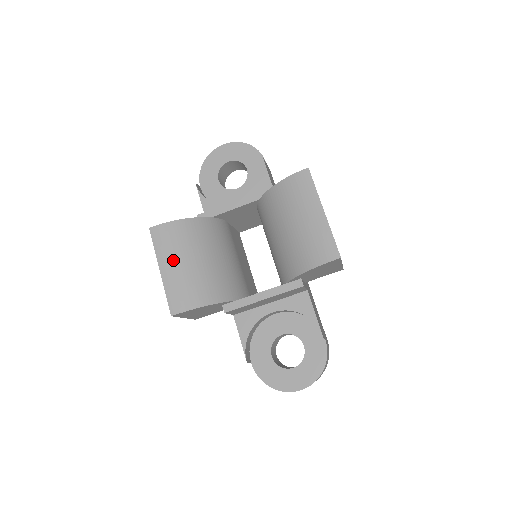
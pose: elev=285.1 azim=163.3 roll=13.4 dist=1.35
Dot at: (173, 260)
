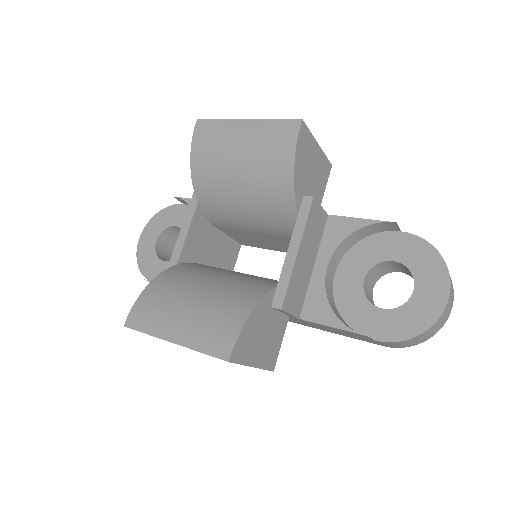
Dot at: (174, 319)
